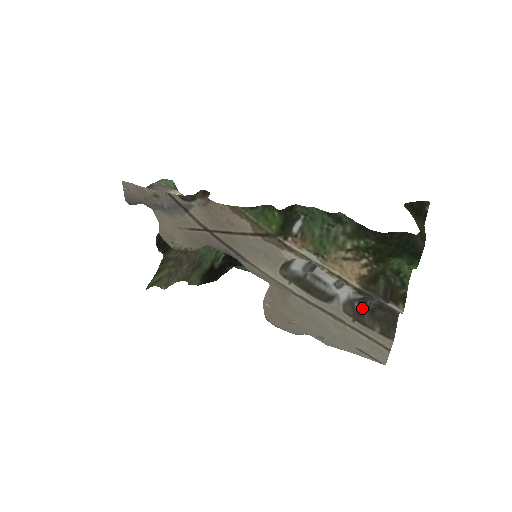
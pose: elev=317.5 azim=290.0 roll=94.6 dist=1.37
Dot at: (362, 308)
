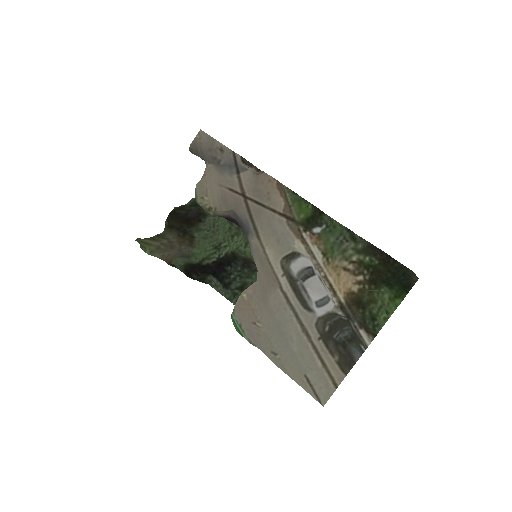
Dot at: (330, 334)
